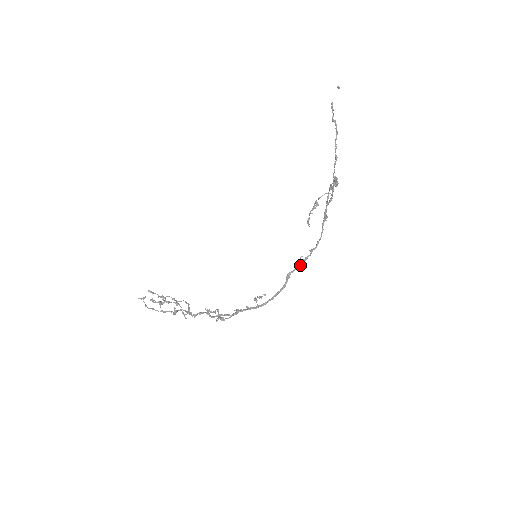
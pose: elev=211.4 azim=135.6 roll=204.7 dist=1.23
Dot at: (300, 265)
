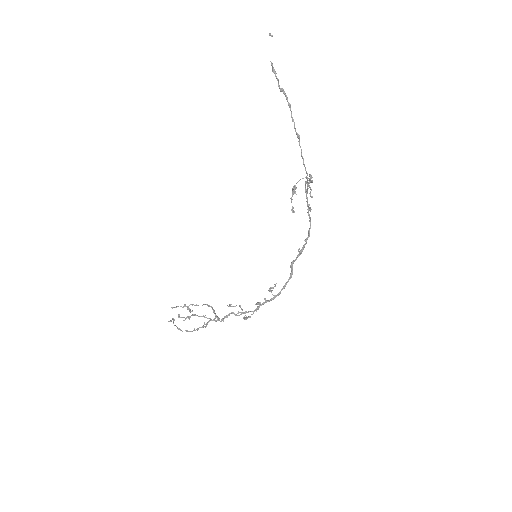
Dot at: occluded
